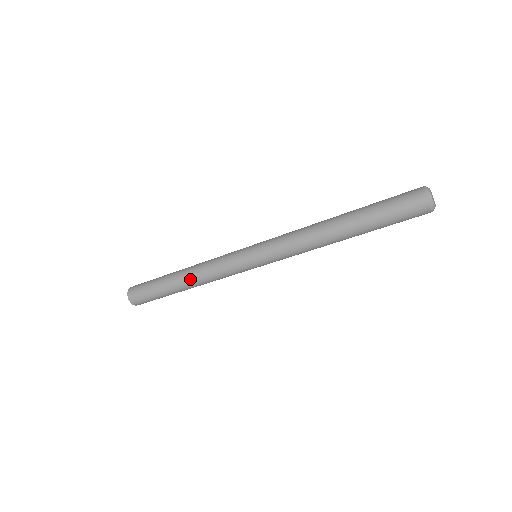
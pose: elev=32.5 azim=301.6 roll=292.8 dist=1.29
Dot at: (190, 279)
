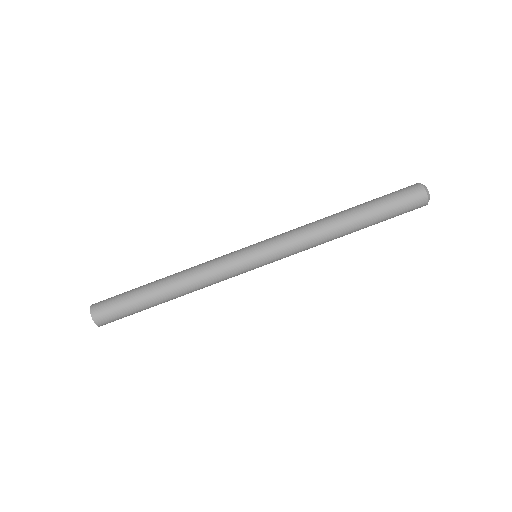
Dot at: (177, 274)
